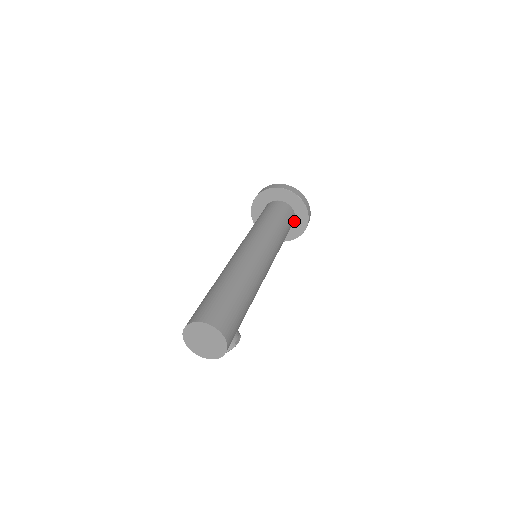
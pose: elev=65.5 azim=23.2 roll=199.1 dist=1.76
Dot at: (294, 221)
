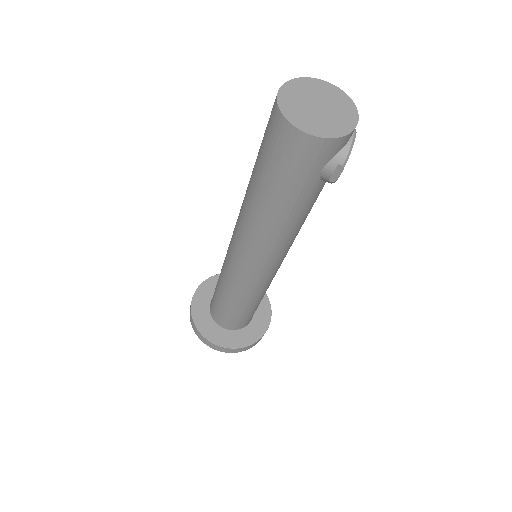
Dot at: occluded
